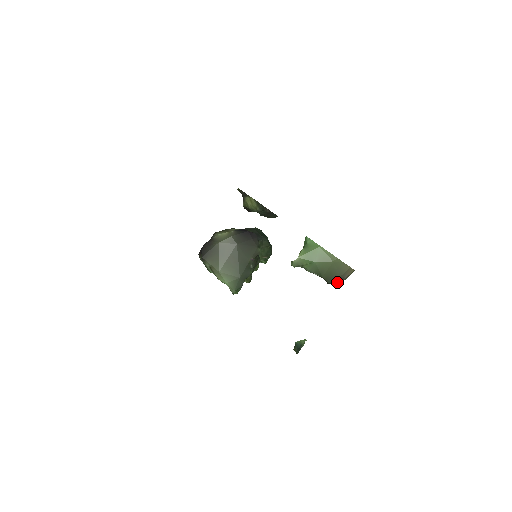
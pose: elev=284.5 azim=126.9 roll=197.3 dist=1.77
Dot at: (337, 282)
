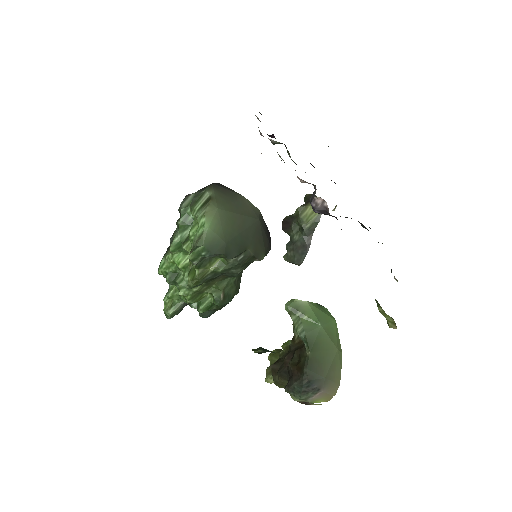
Dot at: (311, 383)
